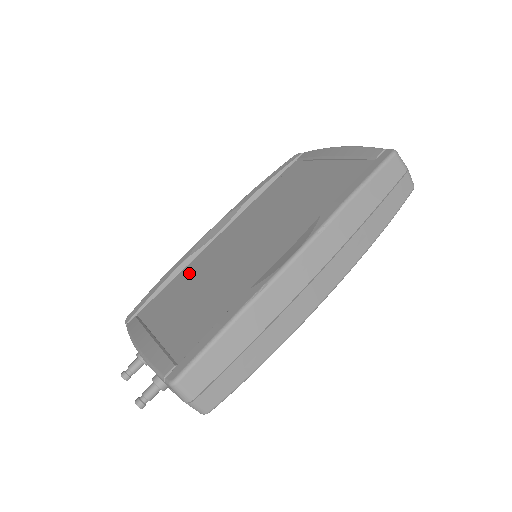
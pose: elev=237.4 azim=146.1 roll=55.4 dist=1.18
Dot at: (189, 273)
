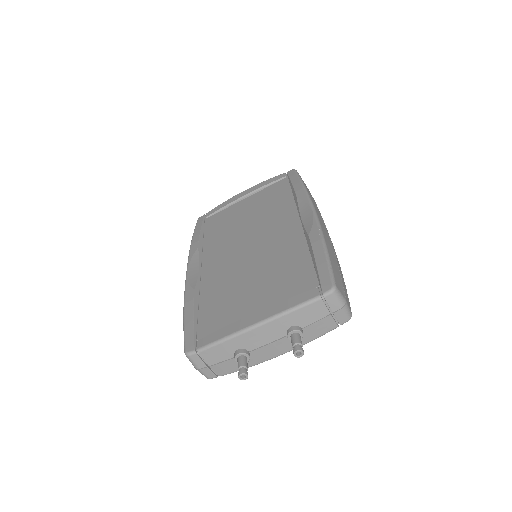
Dot at: (214, 291)
